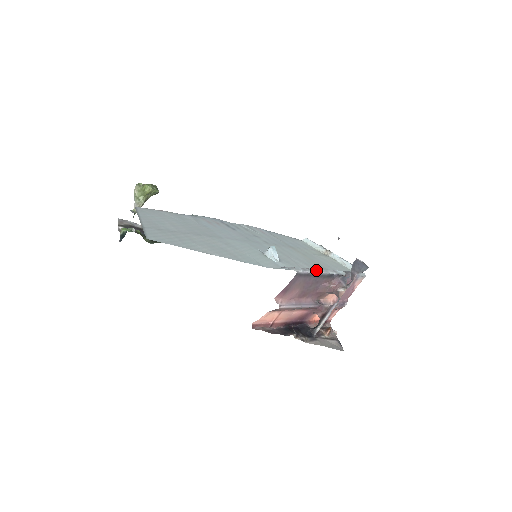
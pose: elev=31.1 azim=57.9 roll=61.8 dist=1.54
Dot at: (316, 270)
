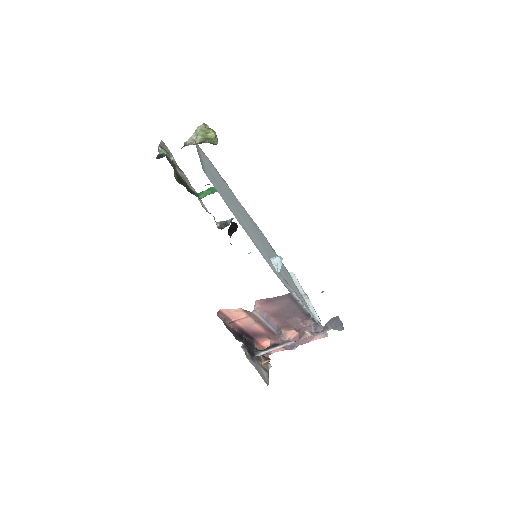
Dot at: occluded
